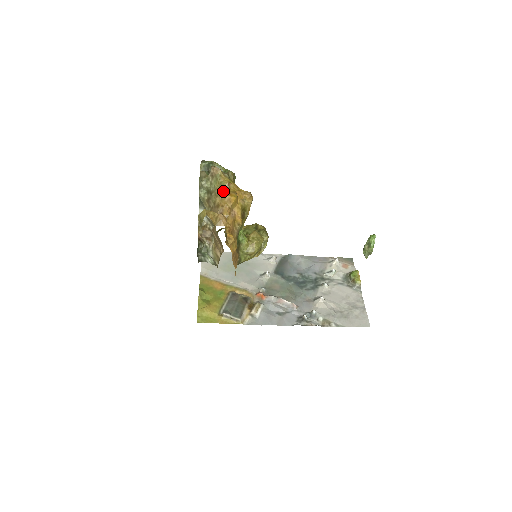
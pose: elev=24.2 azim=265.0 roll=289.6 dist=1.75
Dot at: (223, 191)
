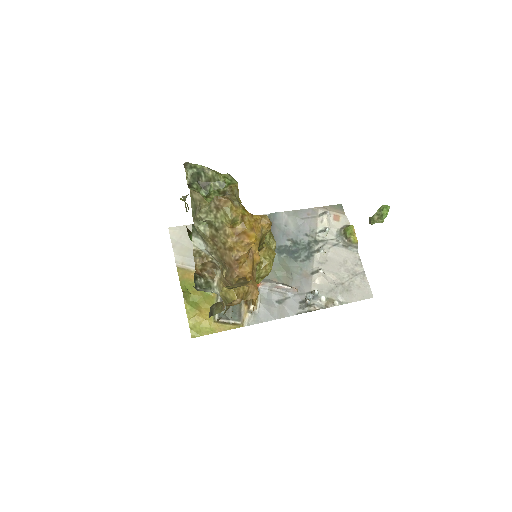
Dot at: (236, 228)
